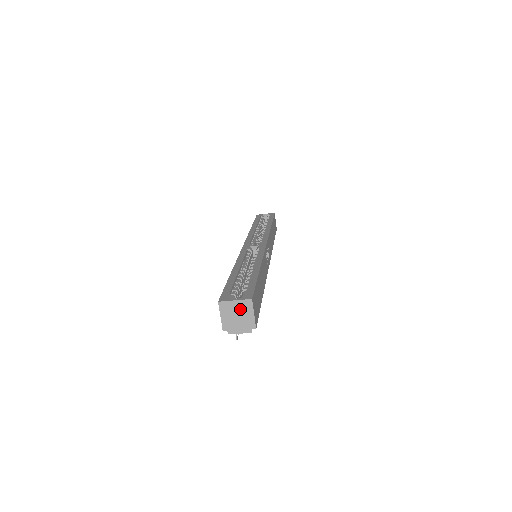
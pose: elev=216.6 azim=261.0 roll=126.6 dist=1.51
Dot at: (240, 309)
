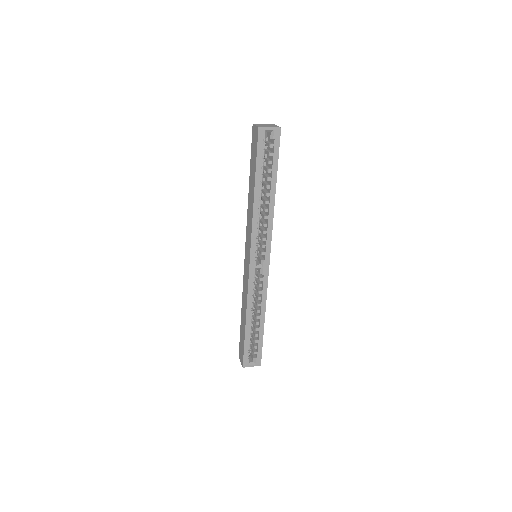
Dot at: occluded
